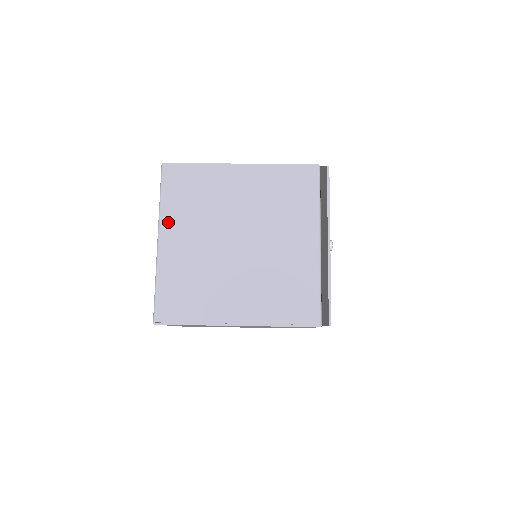
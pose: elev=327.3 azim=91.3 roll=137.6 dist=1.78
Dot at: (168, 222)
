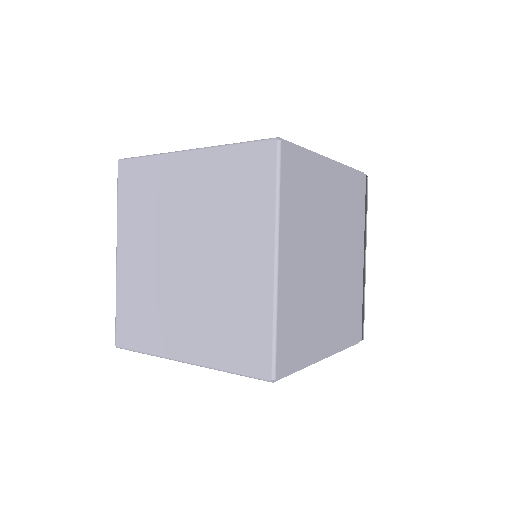
Dot at: (285, 232)
